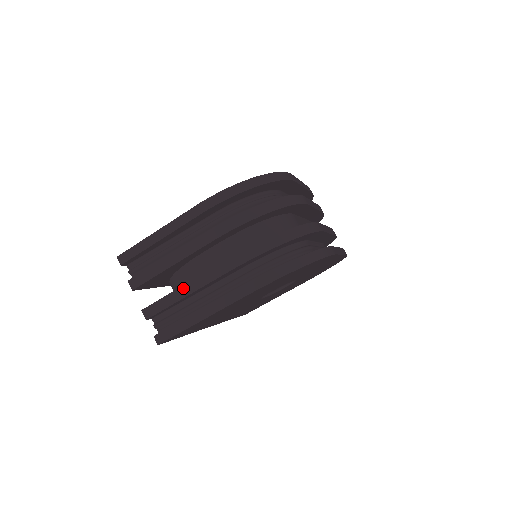
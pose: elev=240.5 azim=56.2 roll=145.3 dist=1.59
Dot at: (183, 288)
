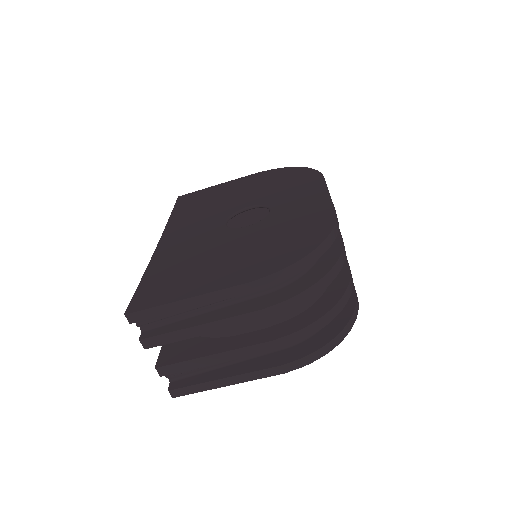
Dot at: (211, 357)
